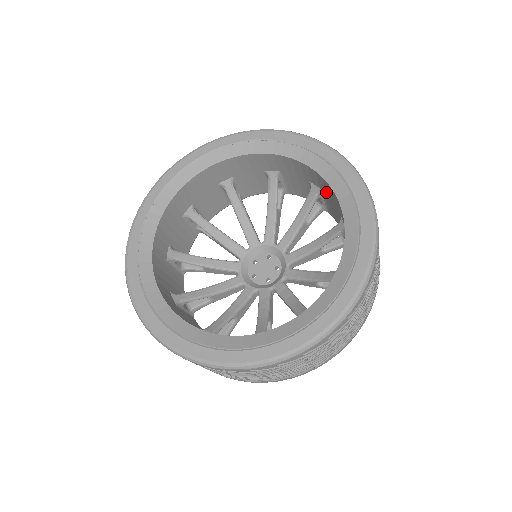
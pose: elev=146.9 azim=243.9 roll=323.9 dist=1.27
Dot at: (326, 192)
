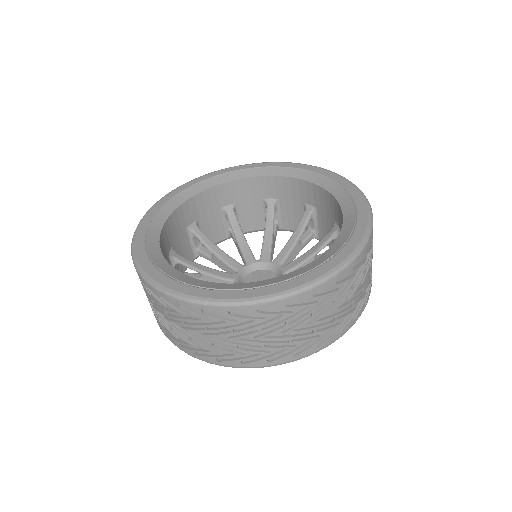
Dot at: (320, 206)
